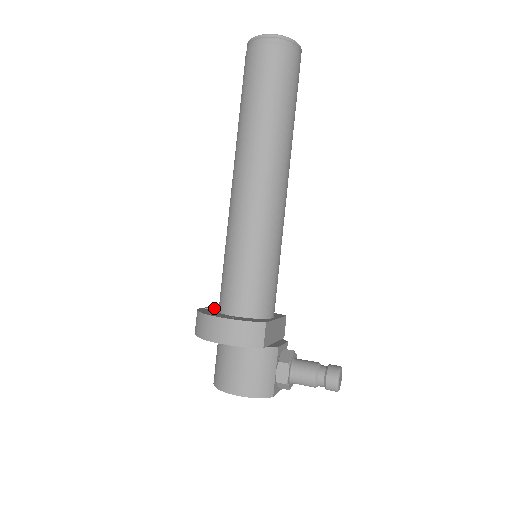
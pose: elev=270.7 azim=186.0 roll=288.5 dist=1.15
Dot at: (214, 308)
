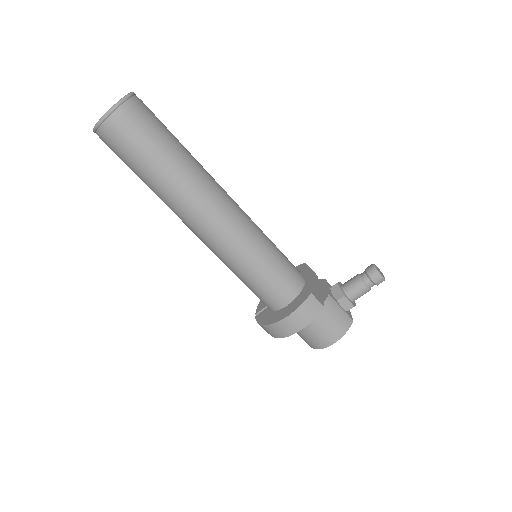
Dot at: (261, 307)
